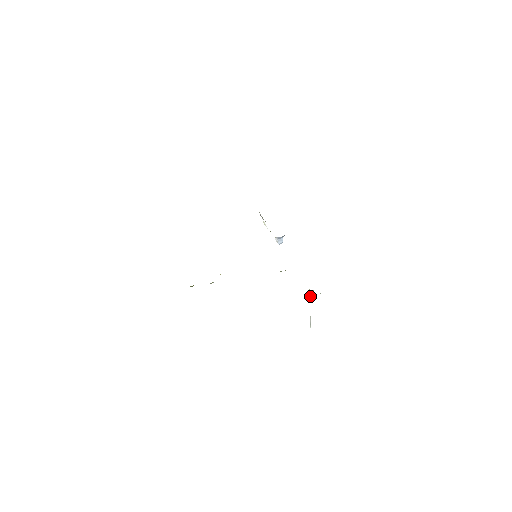
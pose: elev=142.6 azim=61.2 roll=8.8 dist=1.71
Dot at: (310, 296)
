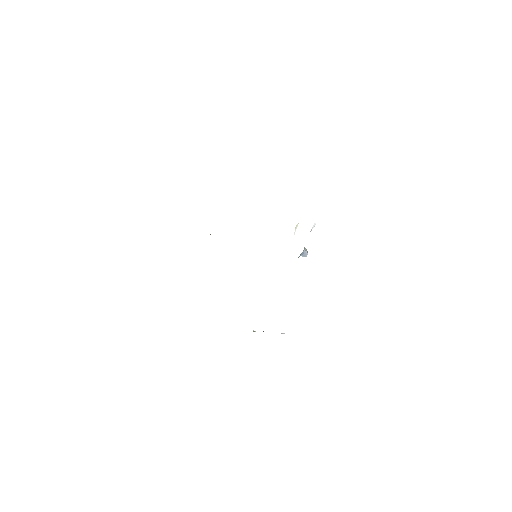
Dot at: occluded
